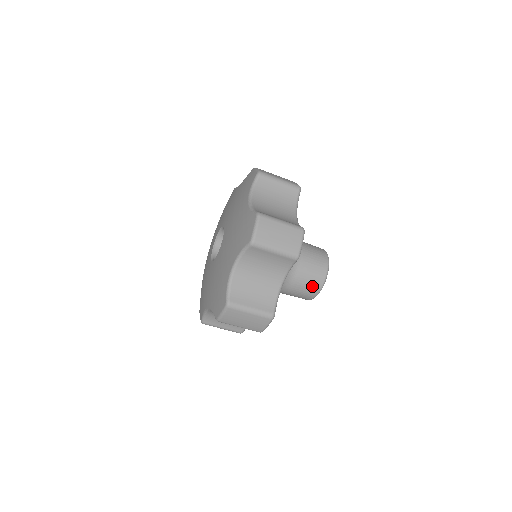
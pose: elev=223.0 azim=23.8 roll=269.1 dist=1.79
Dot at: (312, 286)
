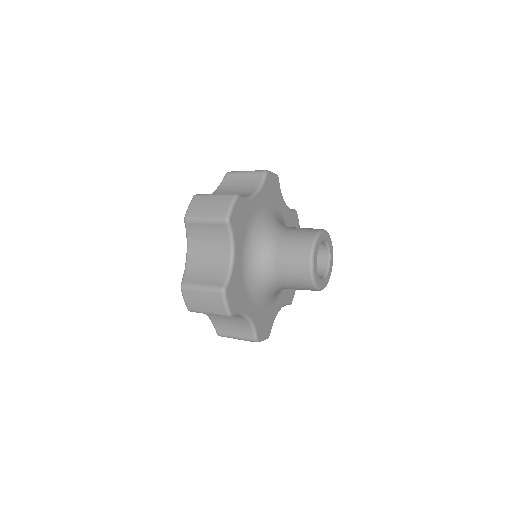
Dot at: (299, 265)
